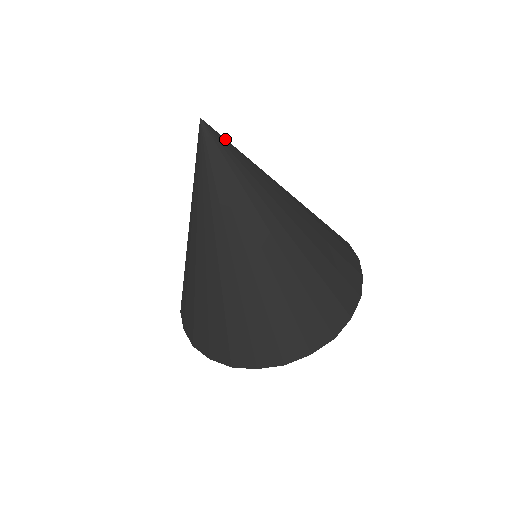
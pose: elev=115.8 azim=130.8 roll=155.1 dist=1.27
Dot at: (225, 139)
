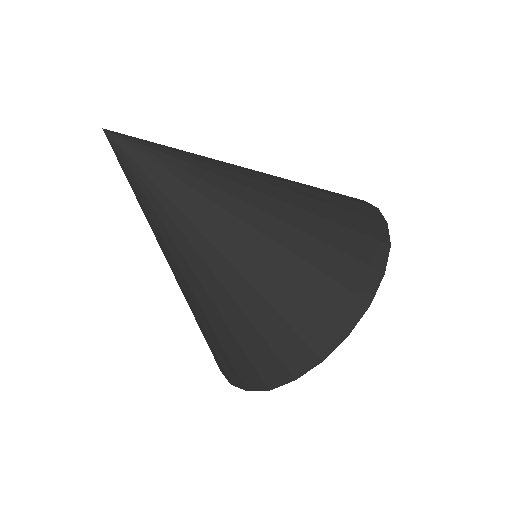
Dot at: occluded
